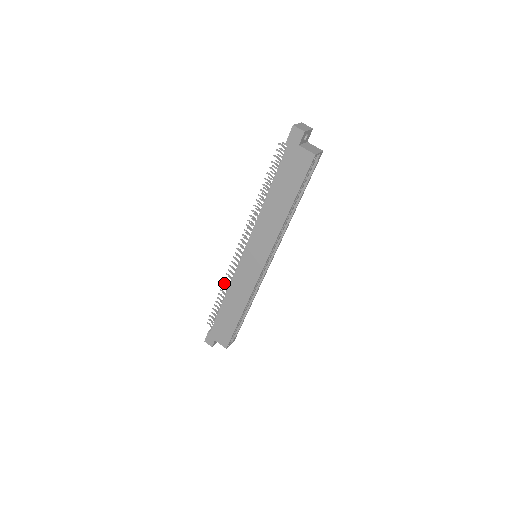
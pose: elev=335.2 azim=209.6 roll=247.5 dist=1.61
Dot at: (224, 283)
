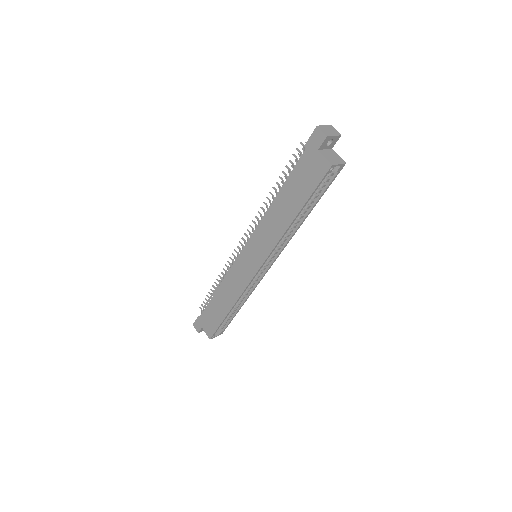
Dot at: (222, 273)
